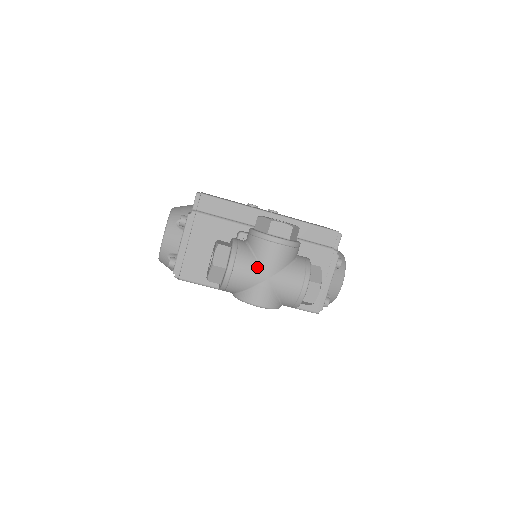
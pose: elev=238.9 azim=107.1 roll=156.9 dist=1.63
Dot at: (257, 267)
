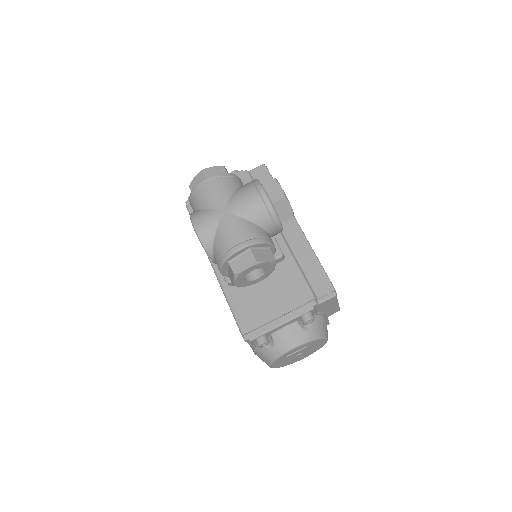
Dot at: (226, 196)
